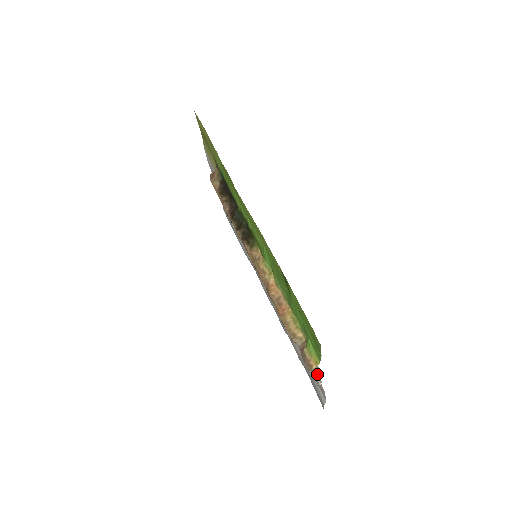
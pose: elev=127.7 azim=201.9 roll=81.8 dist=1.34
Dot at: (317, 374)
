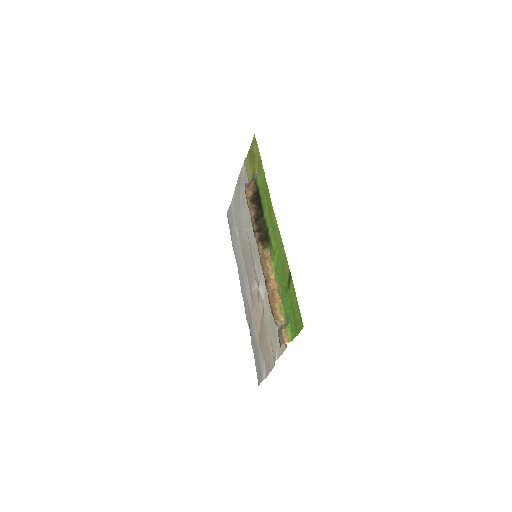
Dot at: (278, 352)
